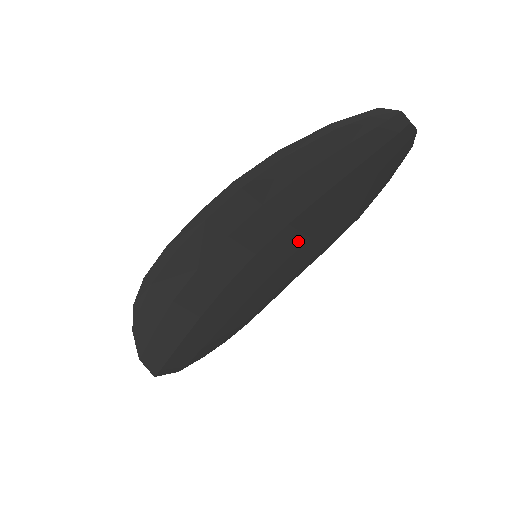
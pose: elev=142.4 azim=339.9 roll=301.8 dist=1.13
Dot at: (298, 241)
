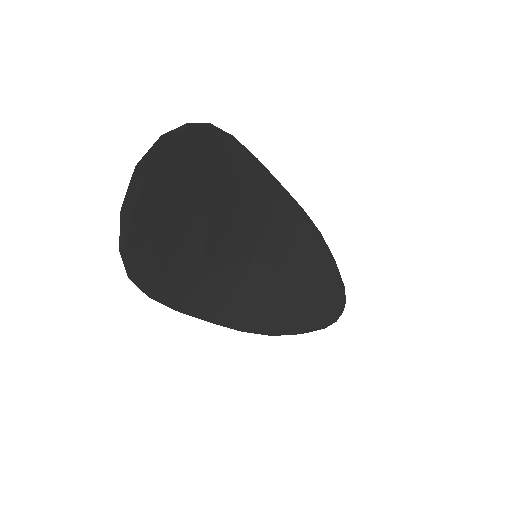
Dot at: (260, 292)
